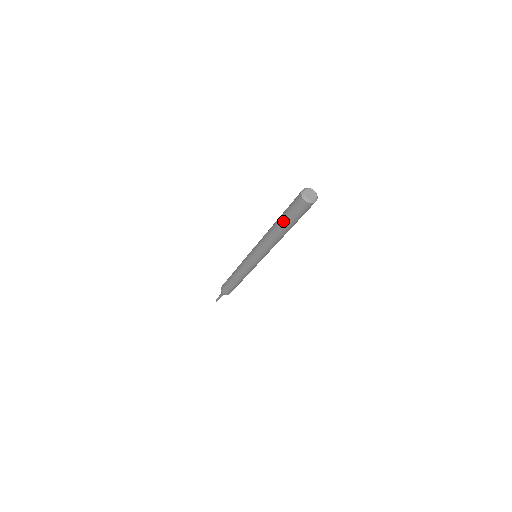
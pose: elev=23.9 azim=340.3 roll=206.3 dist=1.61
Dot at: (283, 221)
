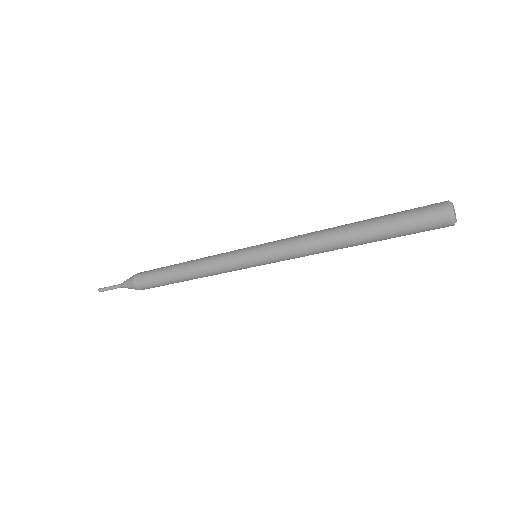
Dot at: (376, 221)
